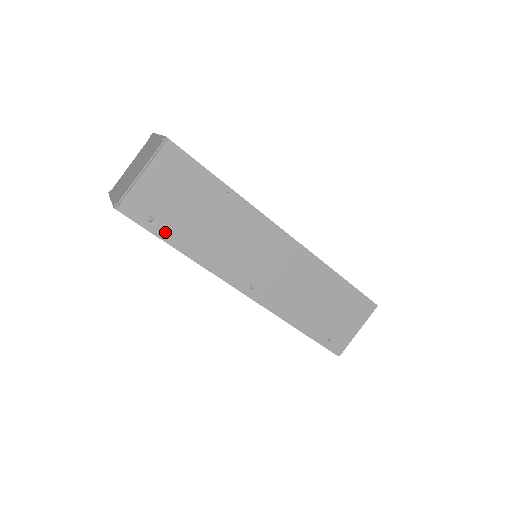
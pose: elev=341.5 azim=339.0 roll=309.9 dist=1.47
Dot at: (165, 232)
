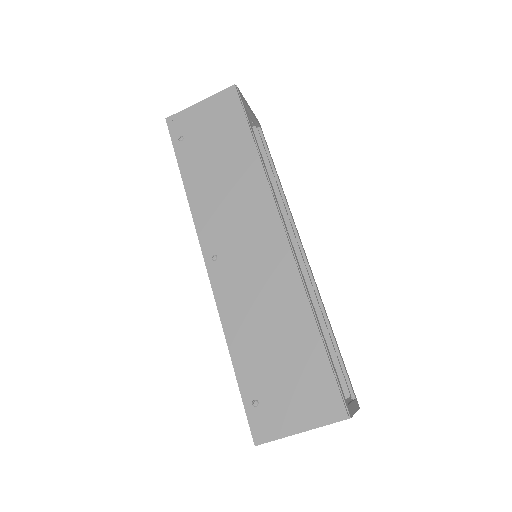
Dot at: (183, 156)
